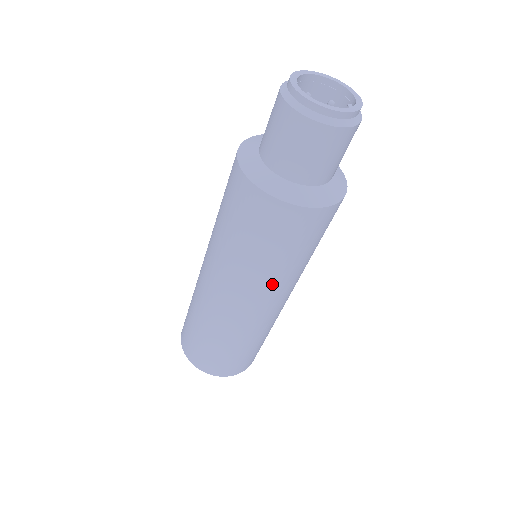
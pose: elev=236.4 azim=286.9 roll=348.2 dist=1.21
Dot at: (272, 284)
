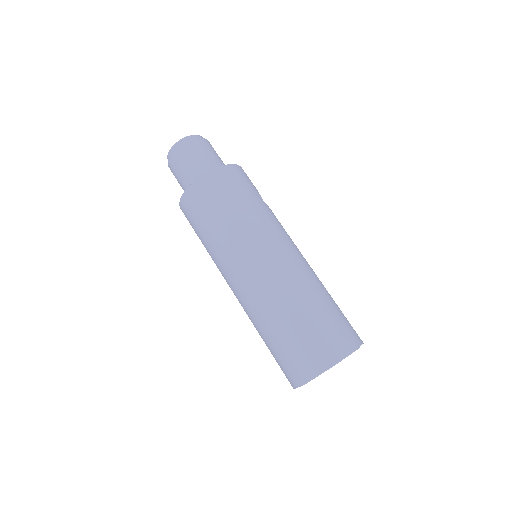
Dot at: (250, 232)
